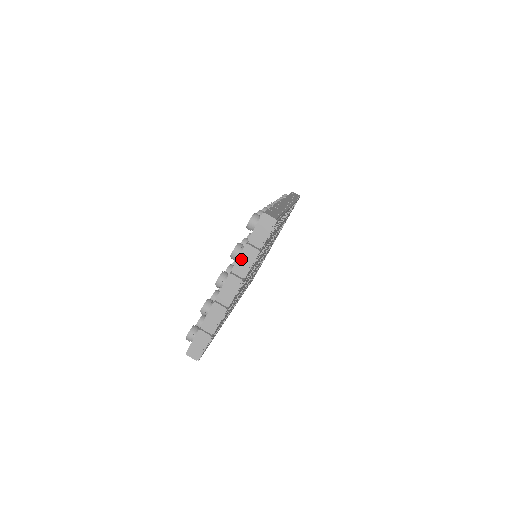
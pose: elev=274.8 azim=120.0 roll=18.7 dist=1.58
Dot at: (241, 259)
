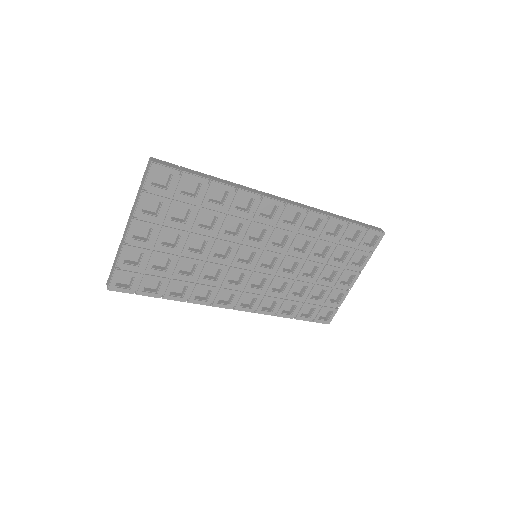
Dot at: (136, 199)
